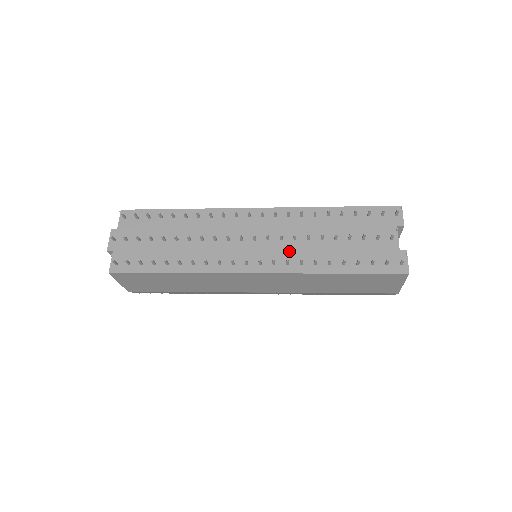
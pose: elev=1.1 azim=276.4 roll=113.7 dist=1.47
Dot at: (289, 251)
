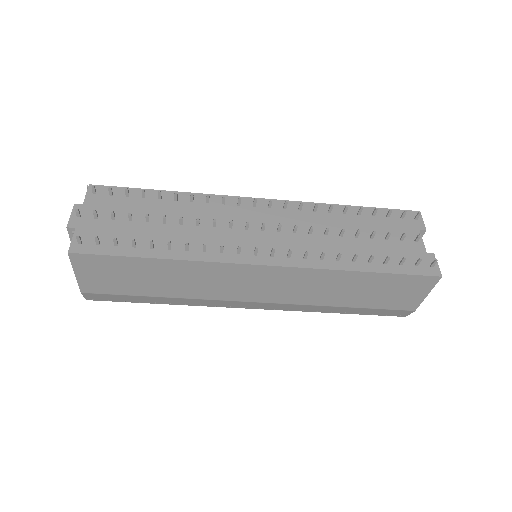
Dot at: (305, 245)
